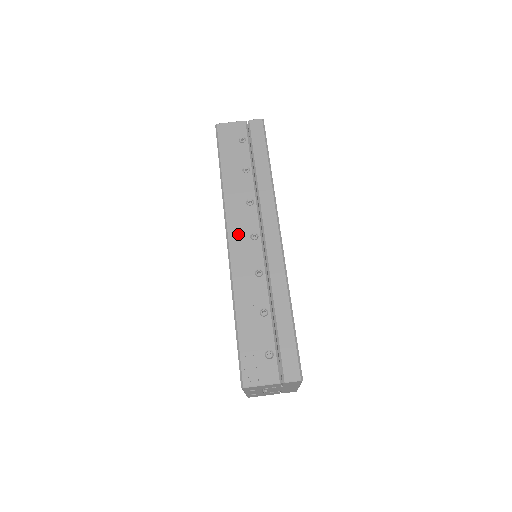
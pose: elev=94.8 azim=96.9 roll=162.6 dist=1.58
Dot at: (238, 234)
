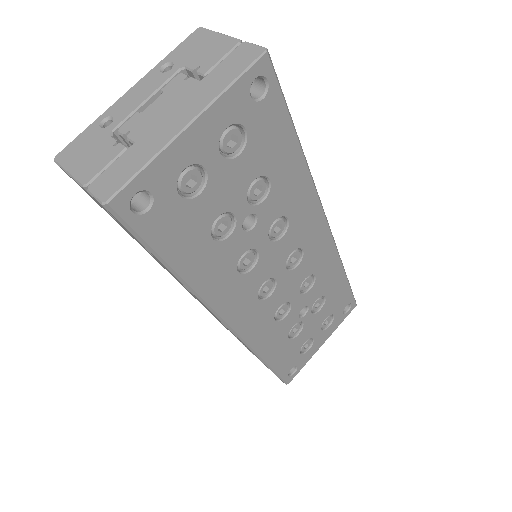
Dot at: occluded
